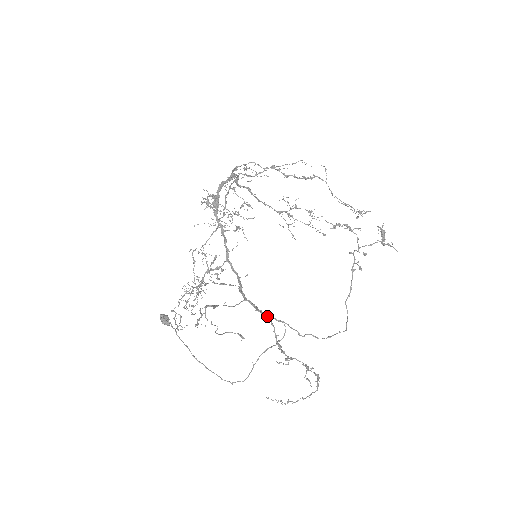
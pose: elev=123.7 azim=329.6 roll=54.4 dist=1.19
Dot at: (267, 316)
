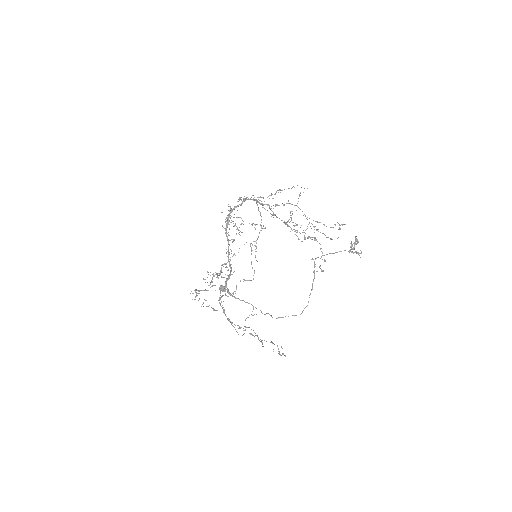
Dot at: occluded
